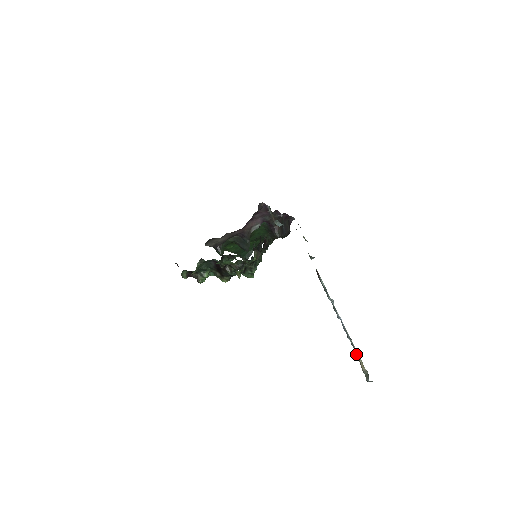
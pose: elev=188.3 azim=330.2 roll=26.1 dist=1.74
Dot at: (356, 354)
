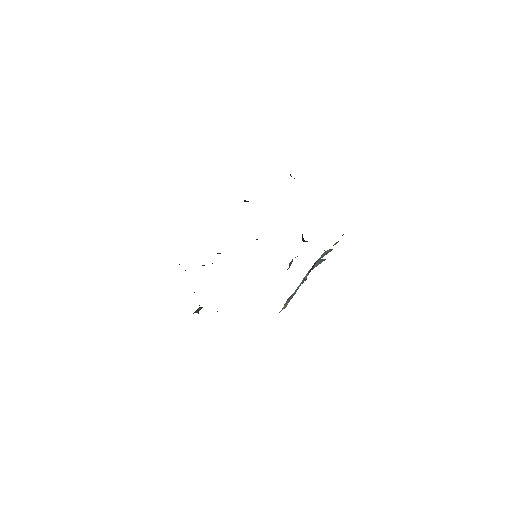
Dot at: occluded
